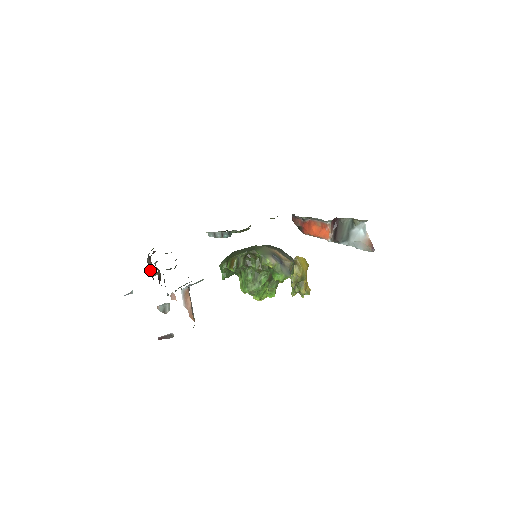
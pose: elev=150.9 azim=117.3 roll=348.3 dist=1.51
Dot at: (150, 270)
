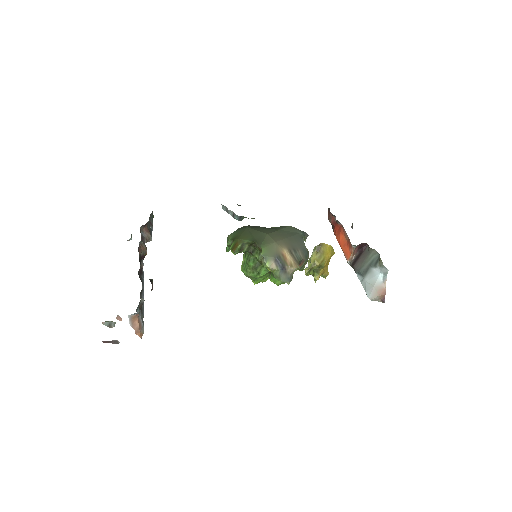
Dot at: (141, 239)
